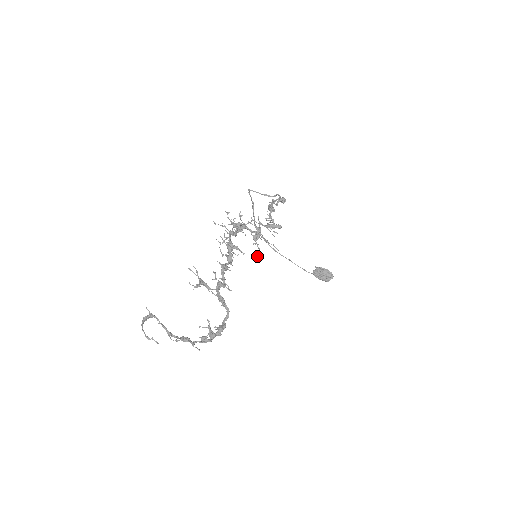
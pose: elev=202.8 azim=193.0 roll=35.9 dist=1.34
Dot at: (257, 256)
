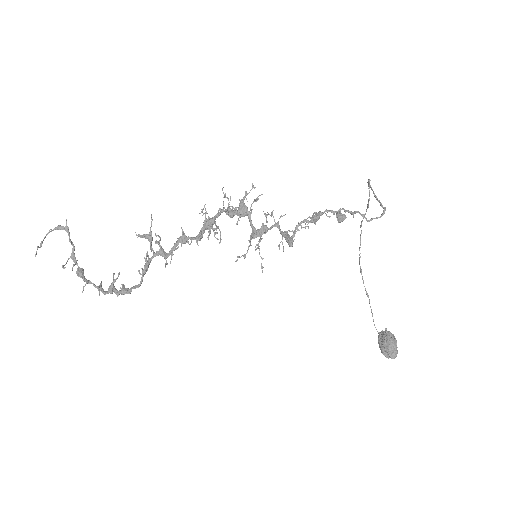
Dot at: occluded
